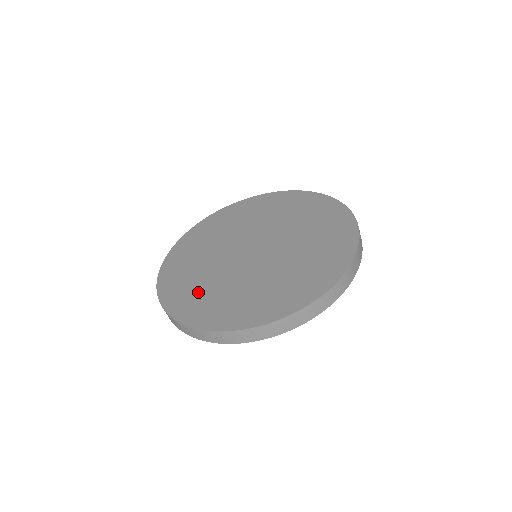
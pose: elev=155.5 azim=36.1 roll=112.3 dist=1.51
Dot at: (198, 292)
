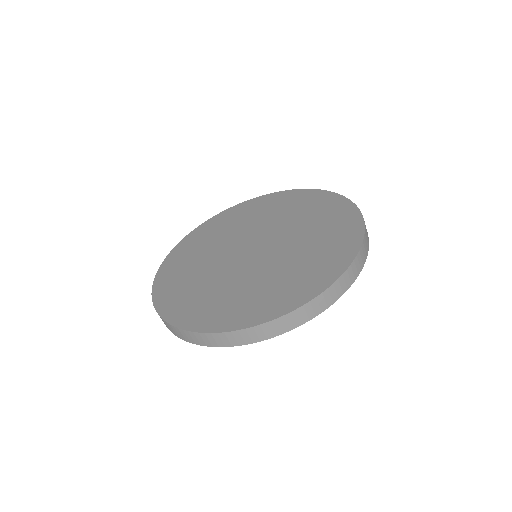
Dot at: (185, 268)
